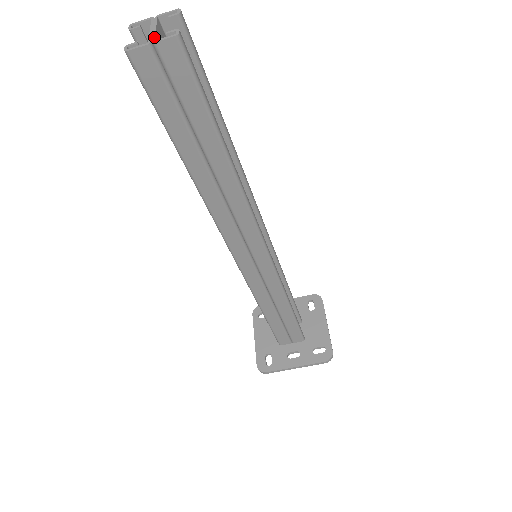
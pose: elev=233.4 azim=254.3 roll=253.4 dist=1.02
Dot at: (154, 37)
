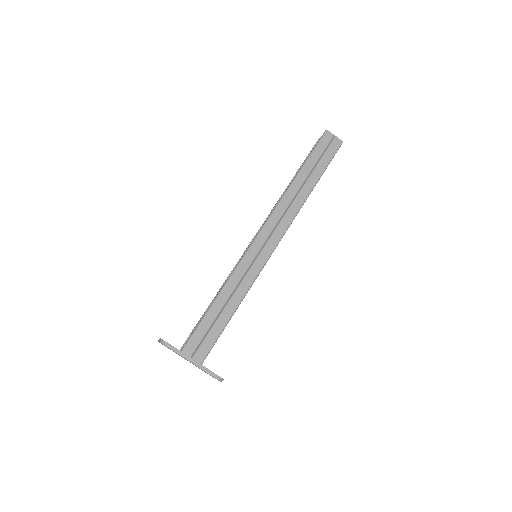
Dot at: (334, 138)
